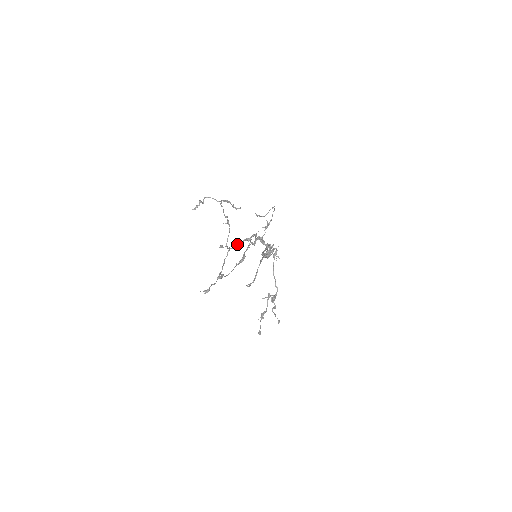
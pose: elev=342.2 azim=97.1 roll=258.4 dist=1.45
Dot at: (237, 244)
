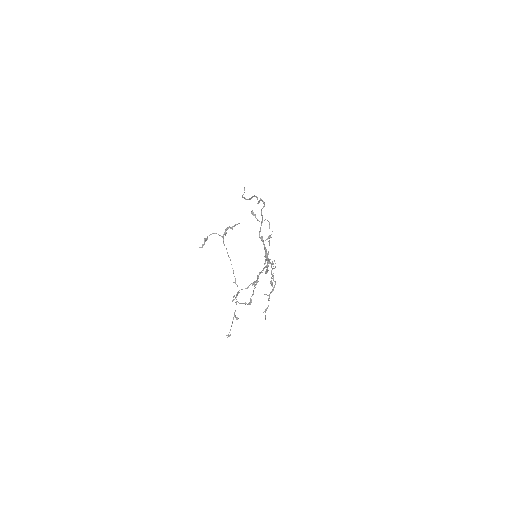
Dot at: occluded
